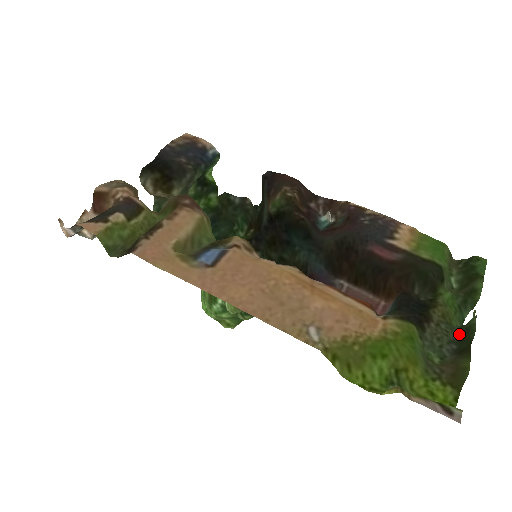
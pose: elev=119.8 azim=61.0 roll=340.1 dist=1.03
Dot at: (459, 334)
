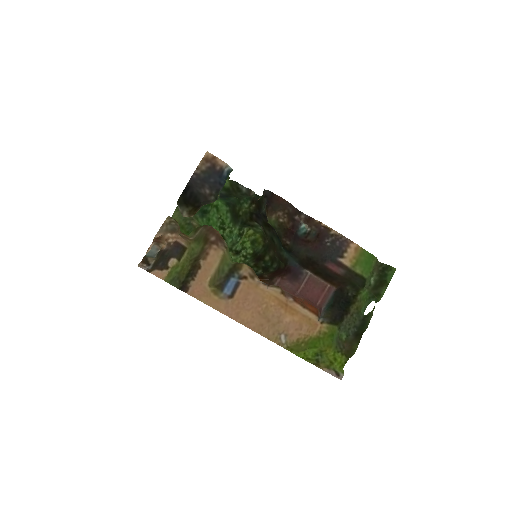
Dot at: (360, 324)
